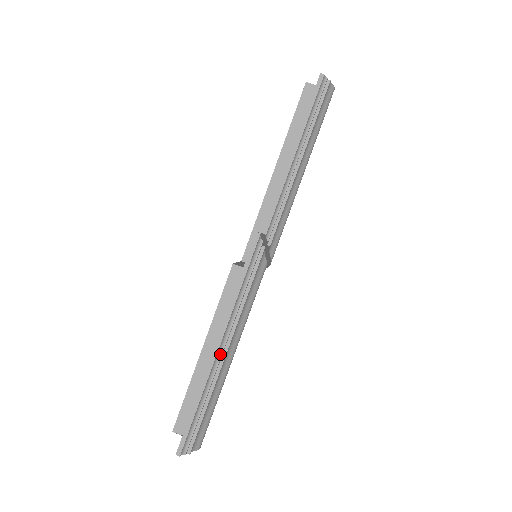
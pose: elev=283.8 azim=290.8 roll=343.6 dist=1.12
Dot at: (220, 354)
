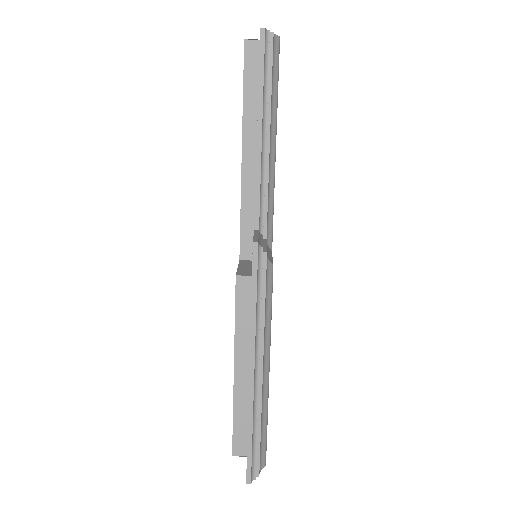
Dot at: (257, 376)
